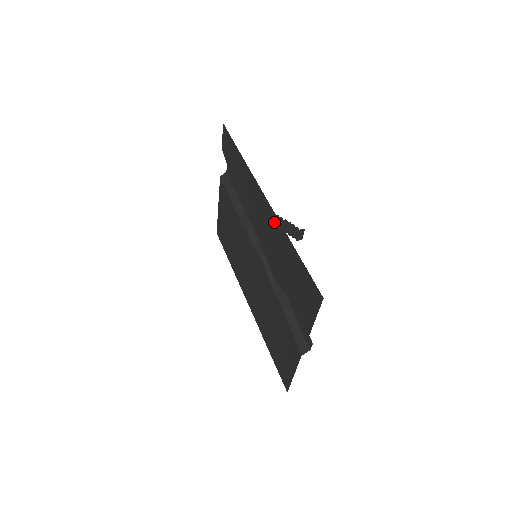
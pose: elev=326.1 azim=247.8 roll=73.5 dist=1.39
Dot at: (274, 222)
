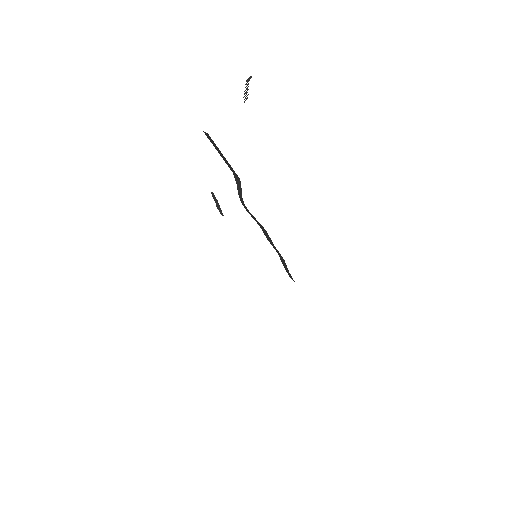
Dot at: occluded
